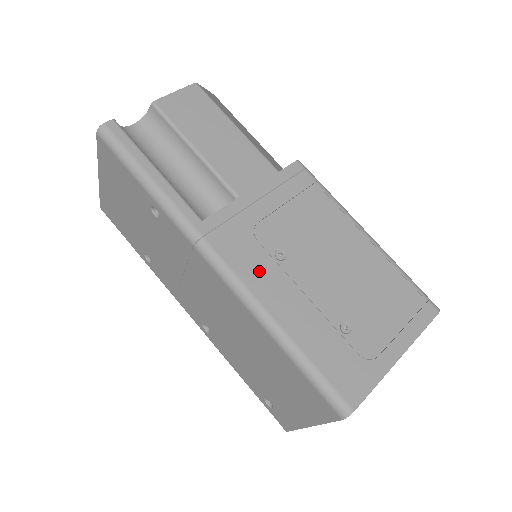
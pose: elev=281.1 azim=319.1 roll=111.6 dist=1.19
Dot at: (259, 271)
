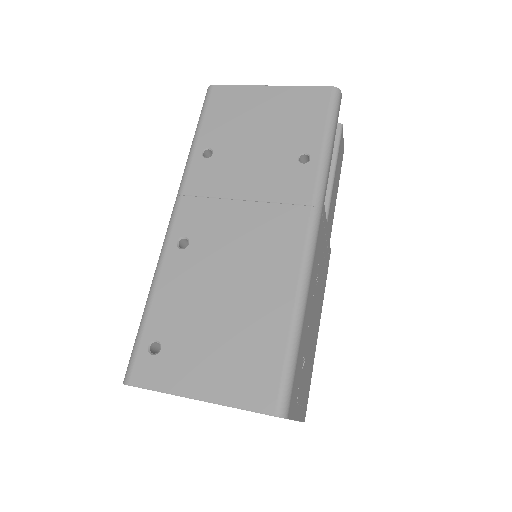
Dot at: (315, 270)
